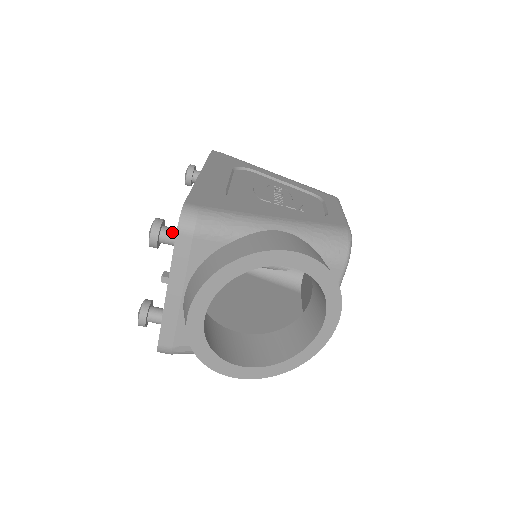
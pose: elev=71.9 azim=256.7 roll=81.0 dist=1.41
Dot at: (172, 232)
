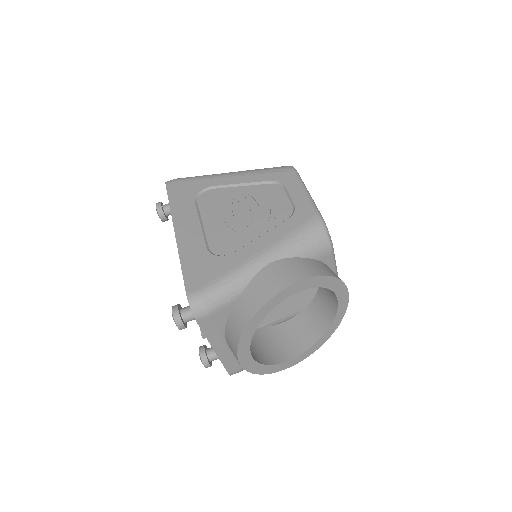
Dot at: (190, 313)
